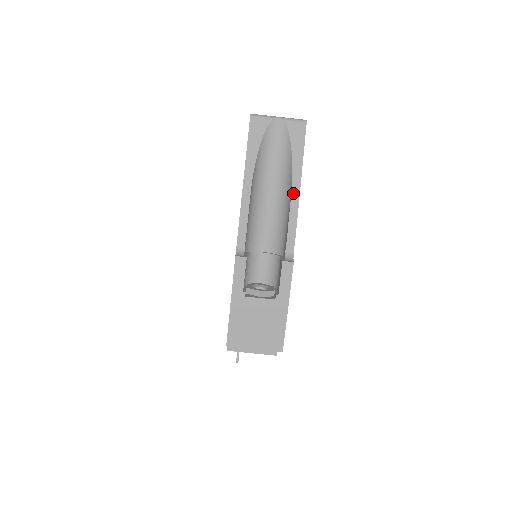
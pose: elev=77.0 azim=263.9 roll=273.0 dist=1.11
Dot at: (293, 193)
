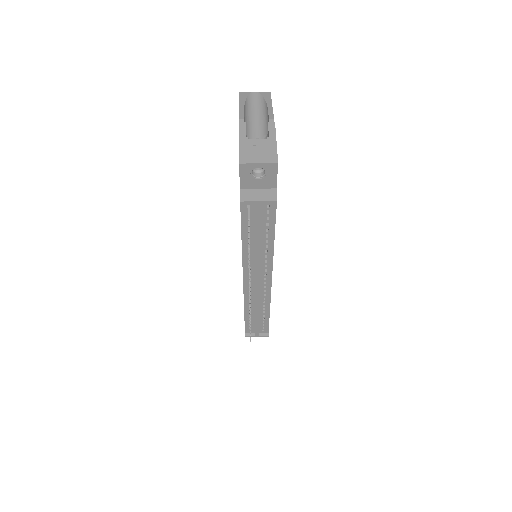
Dot at: (269, 108)
